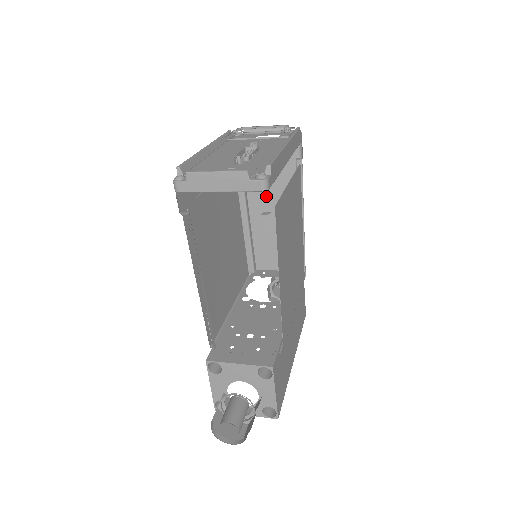
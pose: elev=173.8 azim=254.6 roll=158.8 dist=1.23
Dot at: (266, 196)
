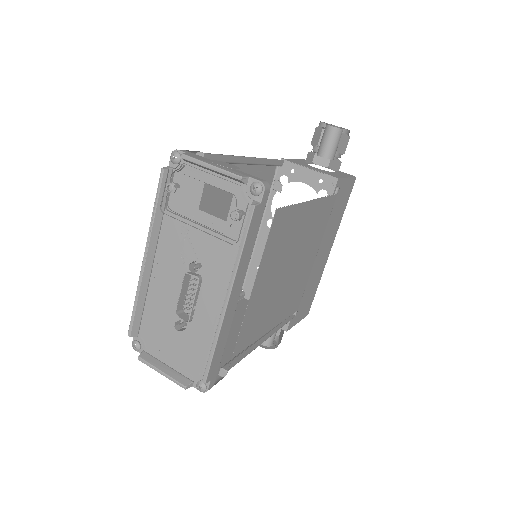
Dot at: occluded
